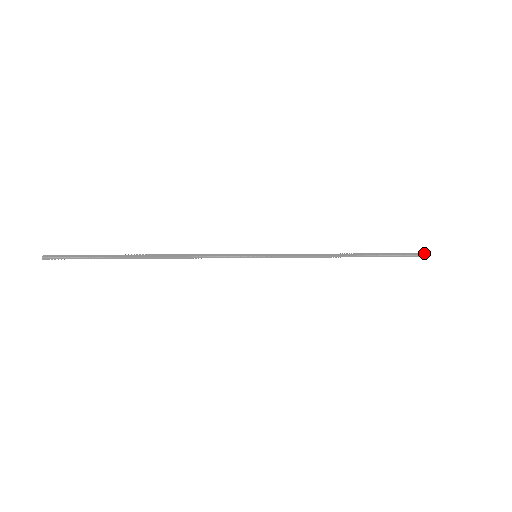
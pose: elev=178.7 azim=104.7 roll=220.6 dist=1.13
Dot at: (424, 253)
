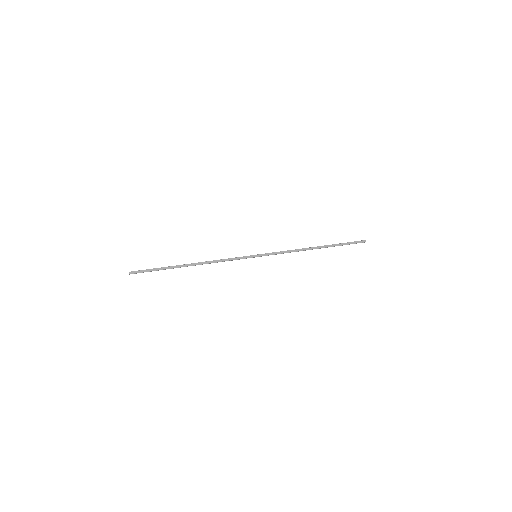
Dot at: (364, 240)
